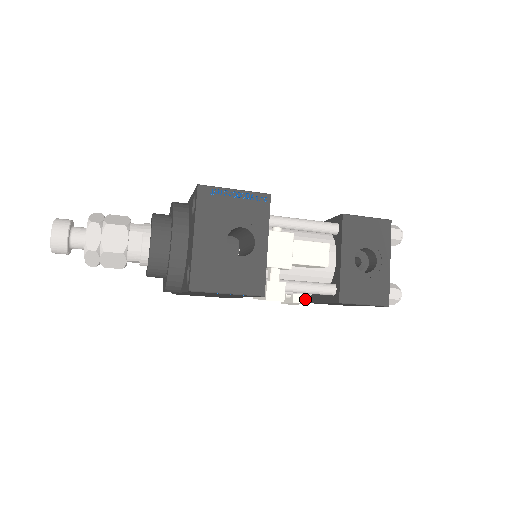
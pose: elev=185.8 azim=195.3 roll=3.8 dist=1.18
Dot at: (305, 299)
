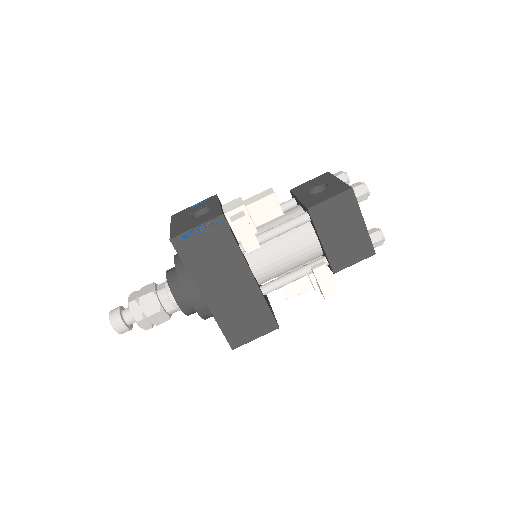
Dot at: (322, 263)
